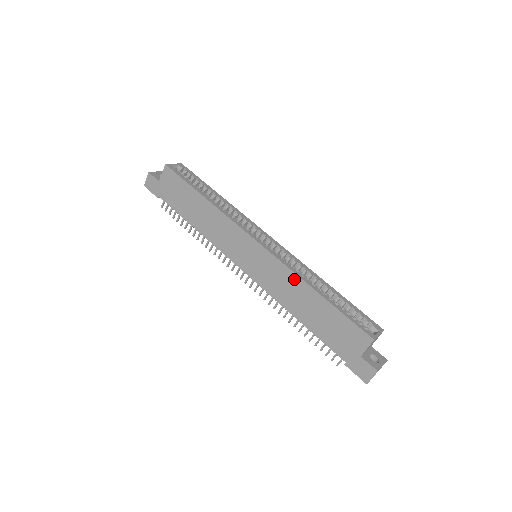
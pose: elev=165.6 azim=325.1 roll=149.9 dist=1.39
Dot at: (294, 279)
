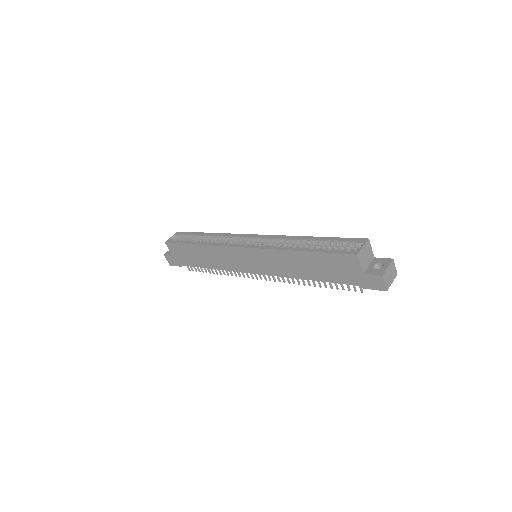
Dot at: (280, 254)
